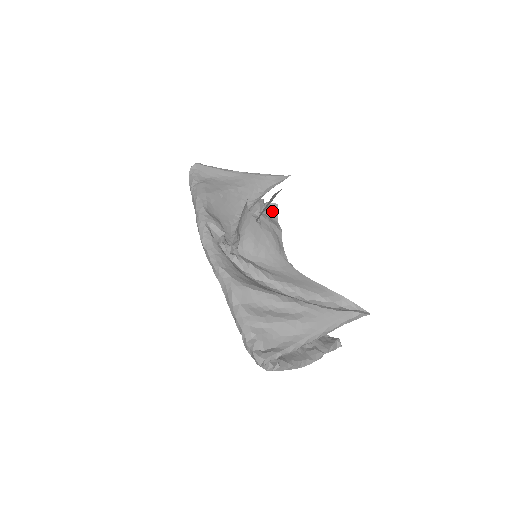
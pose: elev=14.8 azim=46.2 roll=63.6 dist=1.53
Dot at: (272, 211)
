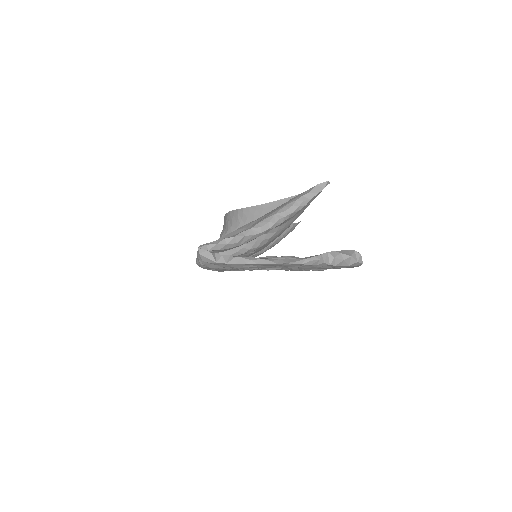
Dot at: occluded
